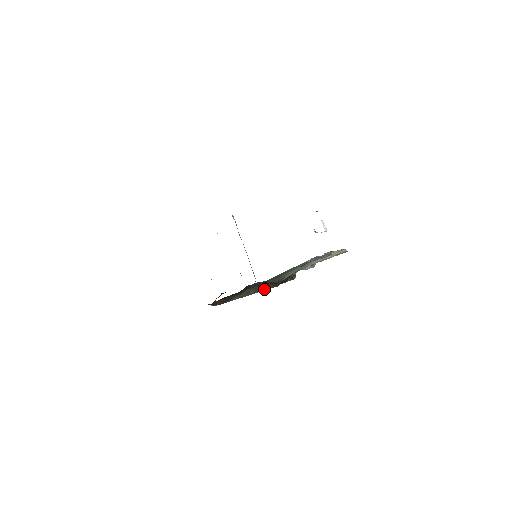
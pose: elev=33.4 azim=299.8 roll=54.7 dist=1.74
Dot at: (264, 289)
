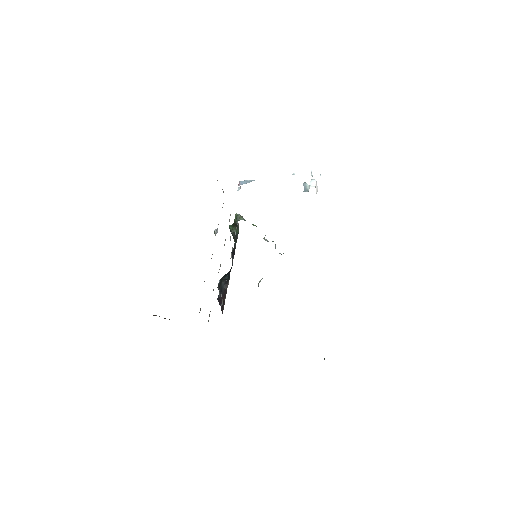
Dot at: occluded
